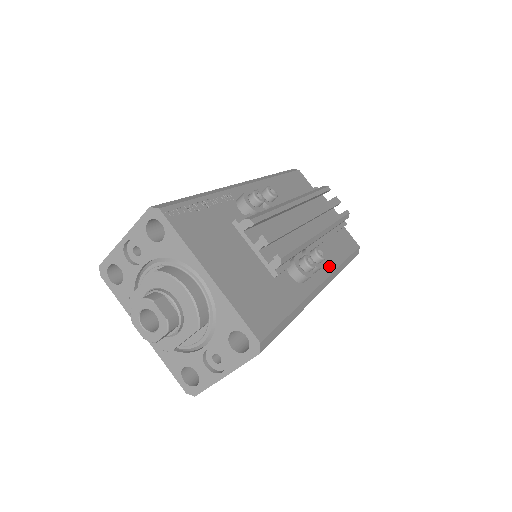
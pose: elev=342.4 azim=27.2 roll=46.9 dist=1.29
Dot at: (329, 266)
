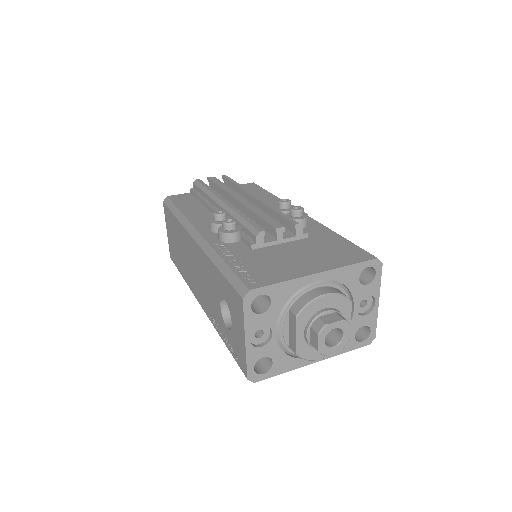
Dot at: occluded
